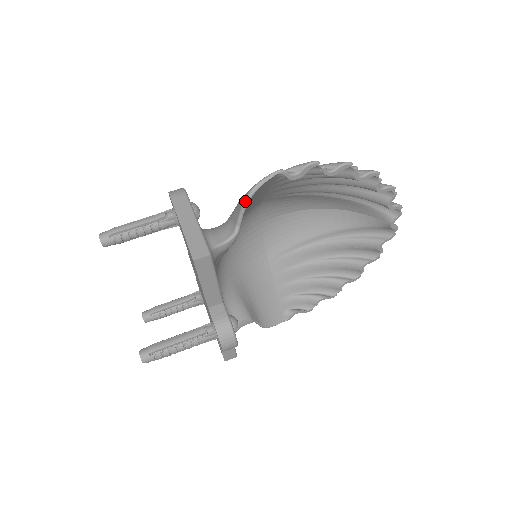
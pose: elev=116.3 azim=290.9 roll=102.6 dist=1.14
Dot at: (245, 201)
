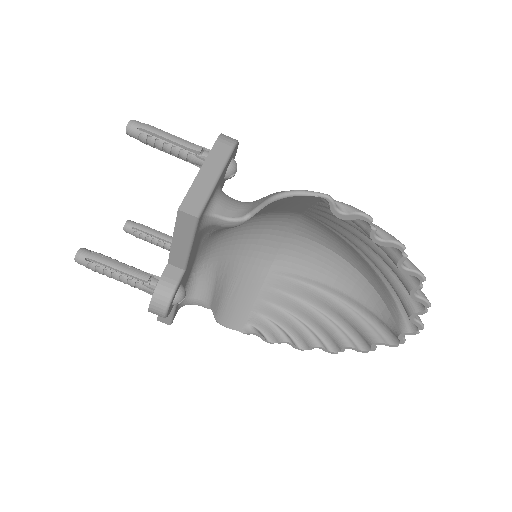
Dot at: (273, 197)
